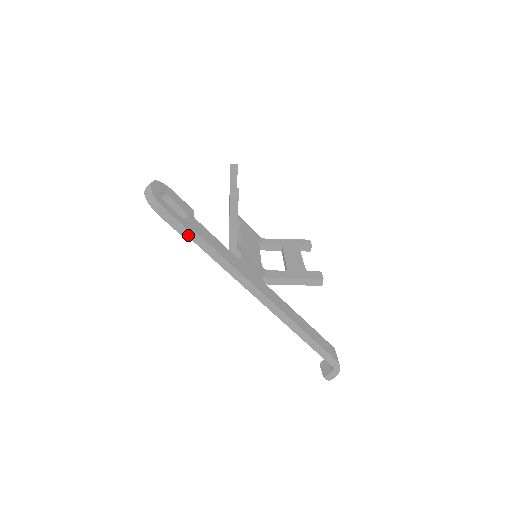
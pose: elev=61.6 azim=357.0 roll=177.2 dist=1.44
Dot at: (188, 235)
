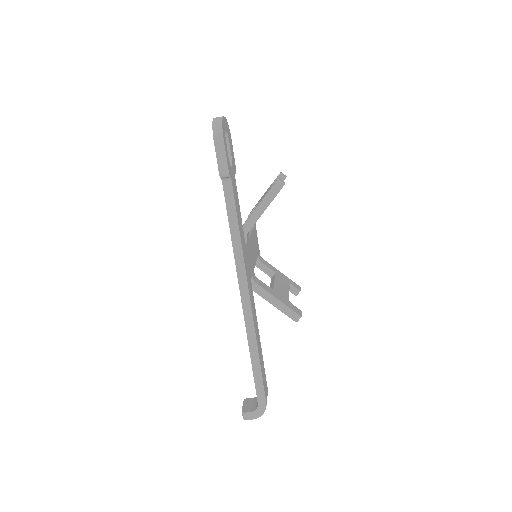
Dot at: (223, 181)
